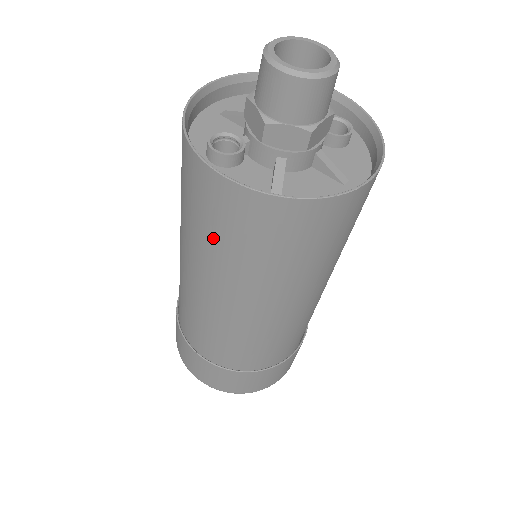
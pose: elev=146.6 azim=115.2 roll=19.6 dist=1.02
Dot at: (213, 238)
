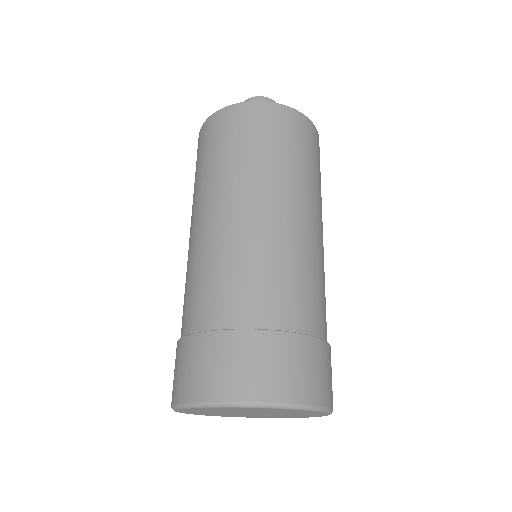
Dot at: (195, 177)
